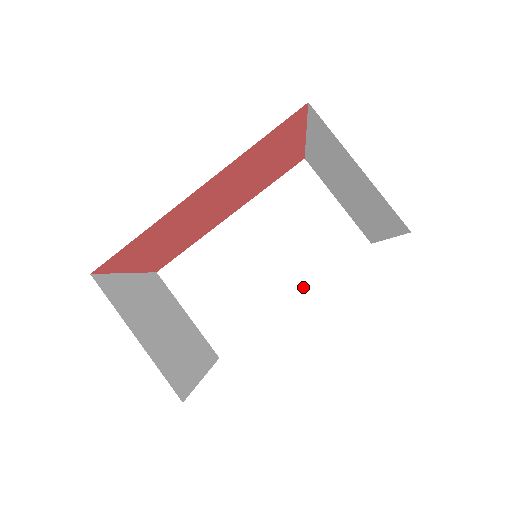
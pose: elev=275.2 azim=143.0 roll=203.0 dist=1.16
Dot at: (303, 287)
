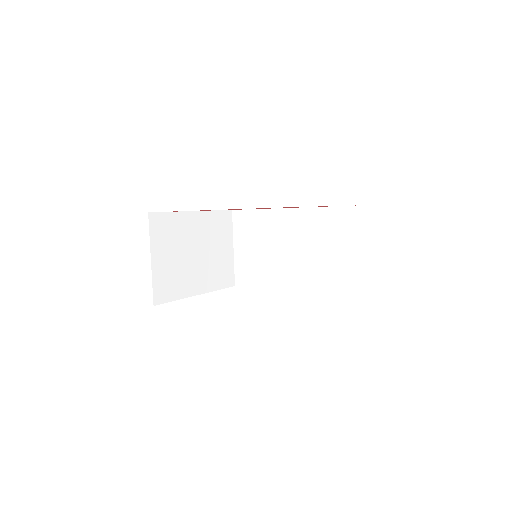
Dot at: (302, 287)
